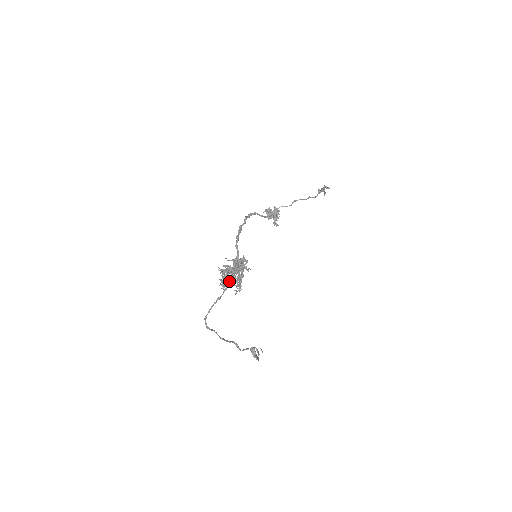
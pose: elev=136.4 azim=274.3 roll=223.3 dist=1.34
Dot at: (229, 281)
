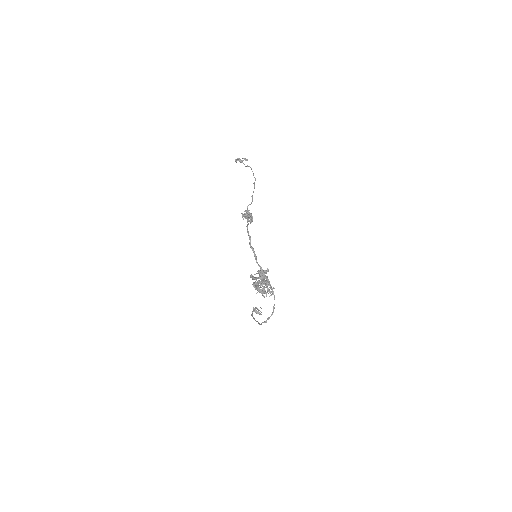
Dot at: (273, 293)
